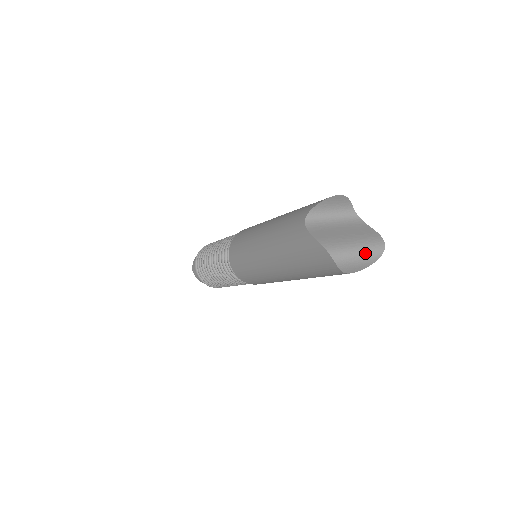
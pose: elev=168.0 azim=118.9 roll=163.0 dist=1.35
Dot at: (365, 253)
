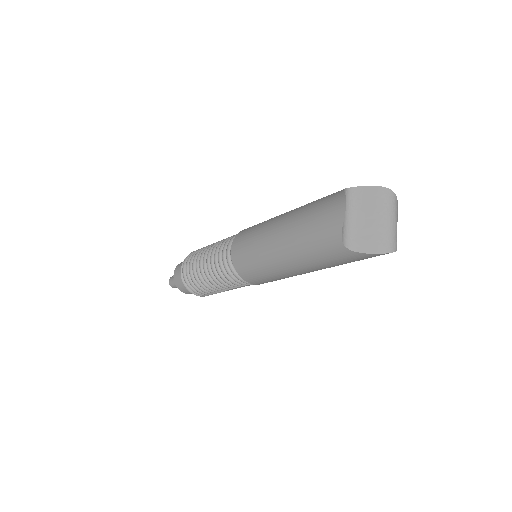
Dot at: (396, 216)
